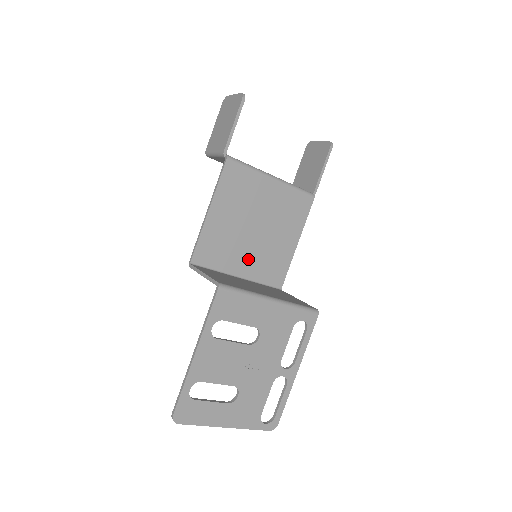
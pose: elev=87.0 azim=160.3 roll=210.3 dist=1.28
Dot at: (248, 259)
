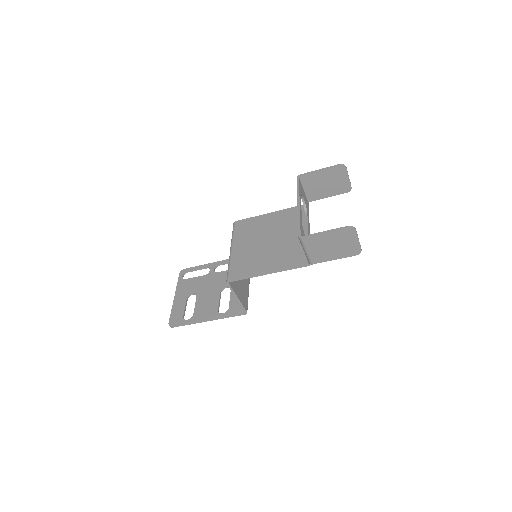
Dot at: (247, 246)
